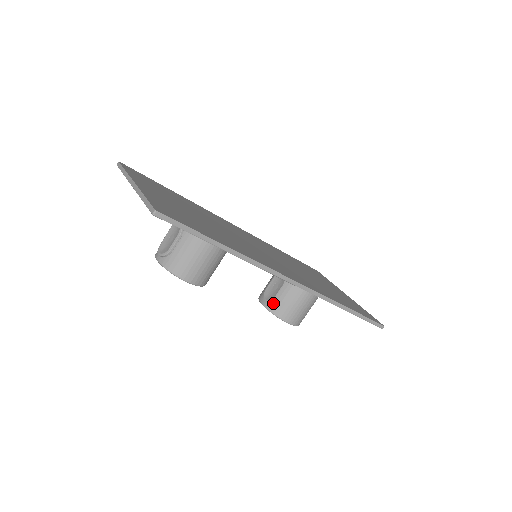
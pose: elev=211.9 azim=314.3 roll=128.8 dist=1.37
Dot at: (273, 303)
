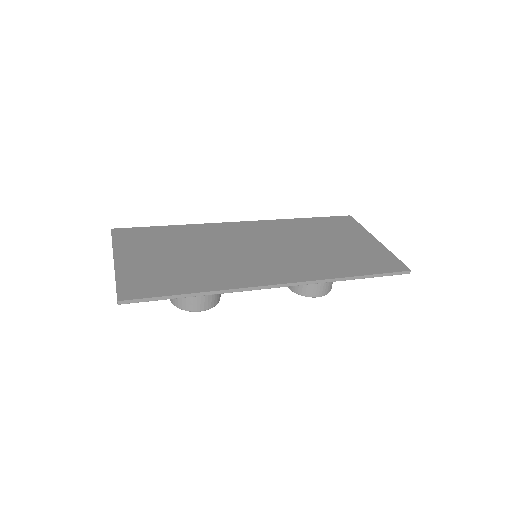
Dot at: occluded
